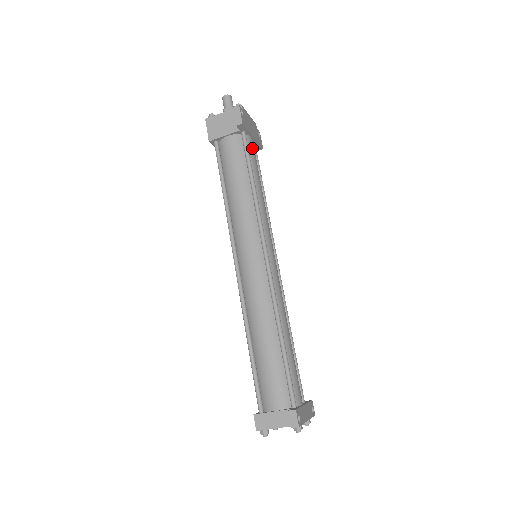
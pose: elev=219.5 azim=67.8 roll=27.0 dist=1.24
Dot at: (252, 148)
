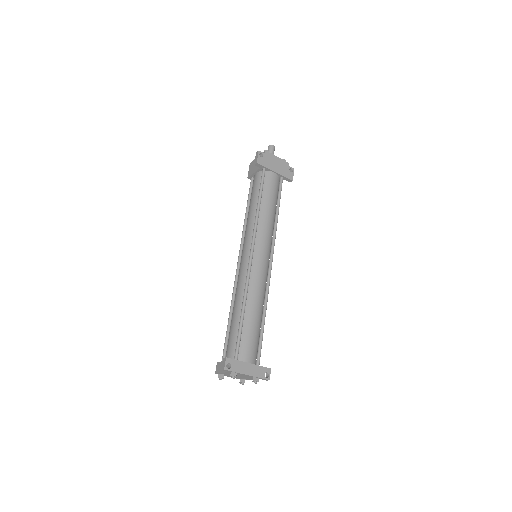
Dot at: (271, 180)
